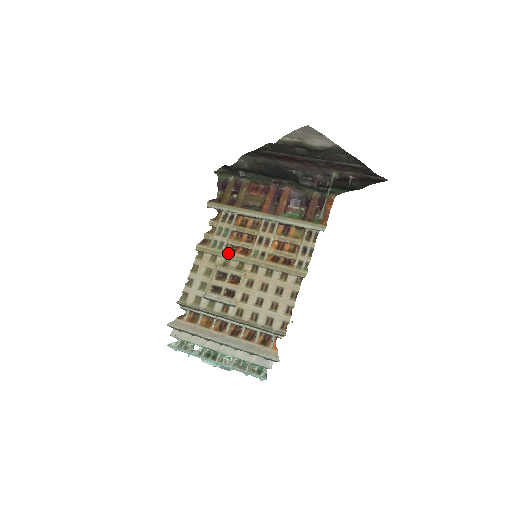
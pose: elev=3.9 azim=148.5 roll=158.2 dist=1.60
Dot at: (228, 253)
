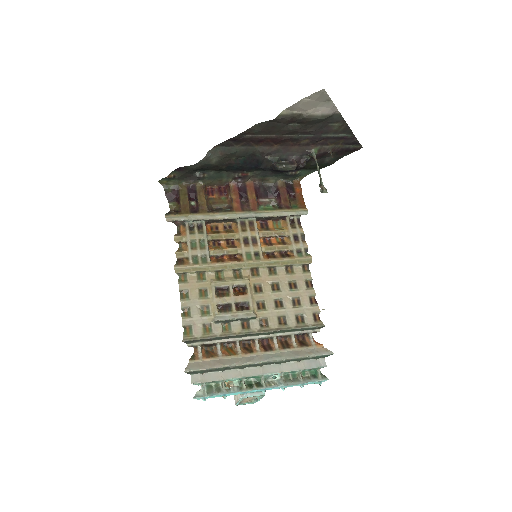
Dot at: (218, 264)
